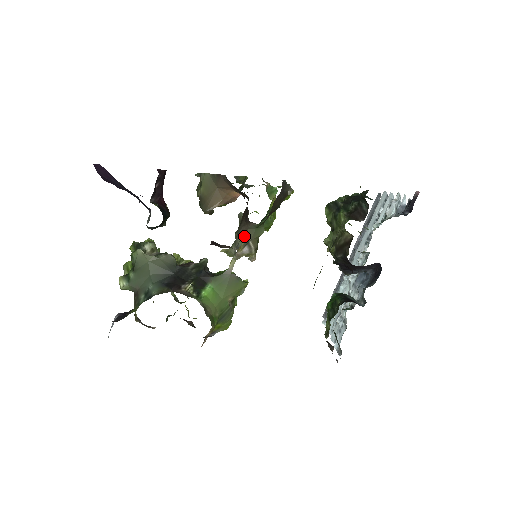
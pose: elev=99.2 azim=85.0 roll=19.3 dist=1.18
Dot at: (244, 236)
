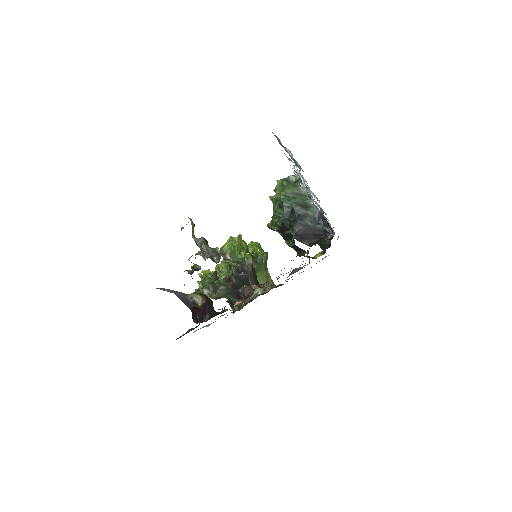
Dot at: occluded
